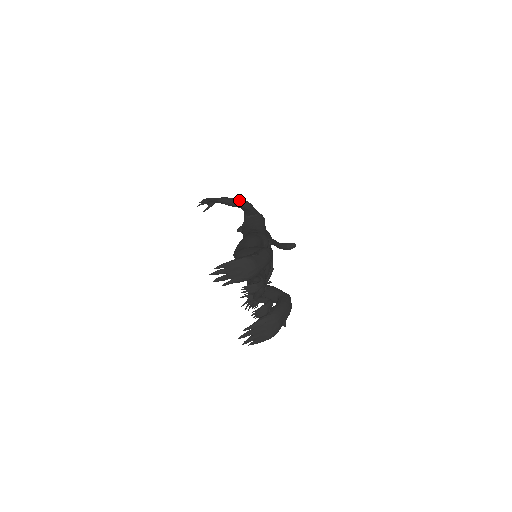
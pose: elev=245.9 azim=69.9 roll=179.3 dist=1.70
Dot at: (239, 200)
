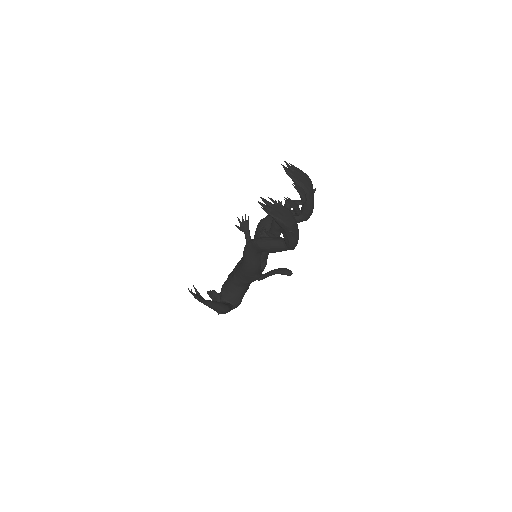
Dot at: occluded
